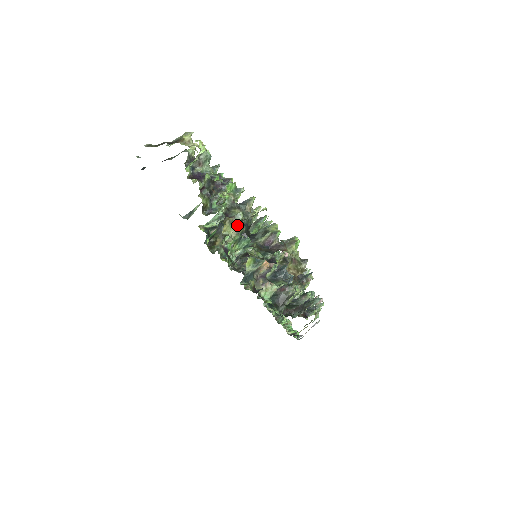
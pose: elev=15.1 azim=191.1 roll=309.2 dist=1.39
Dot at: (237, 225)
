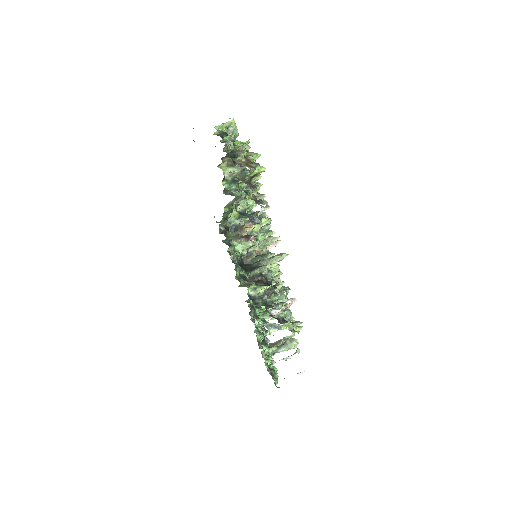
Dot at: (232, 168)
